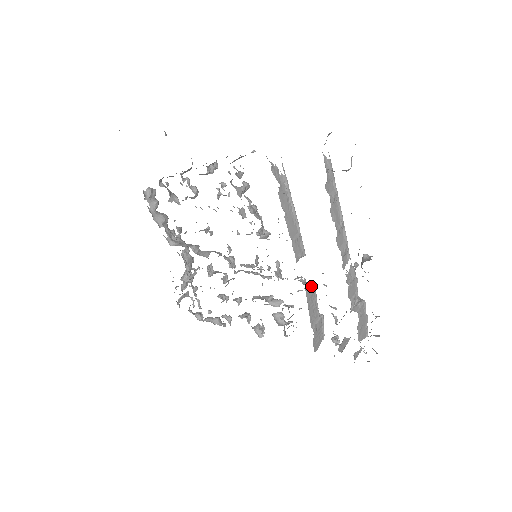
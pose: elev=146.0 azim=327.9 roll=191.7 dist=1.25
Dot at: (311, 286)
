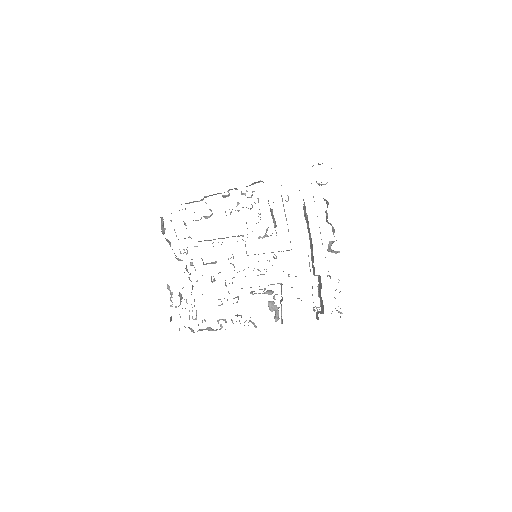
Dot at: occluded
